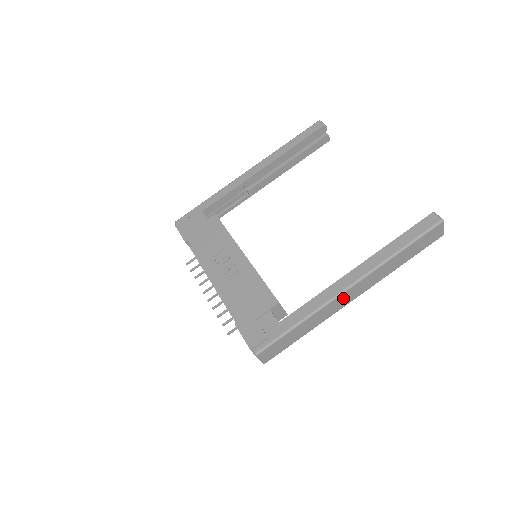
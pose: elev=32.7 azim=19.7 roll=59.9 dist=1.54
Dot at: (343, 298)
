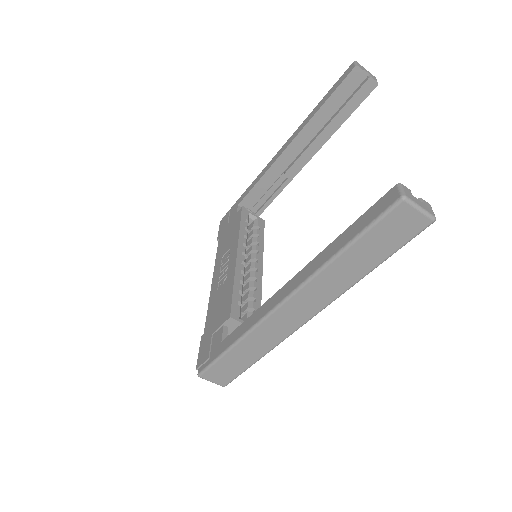
Dot at: (281, 319)
